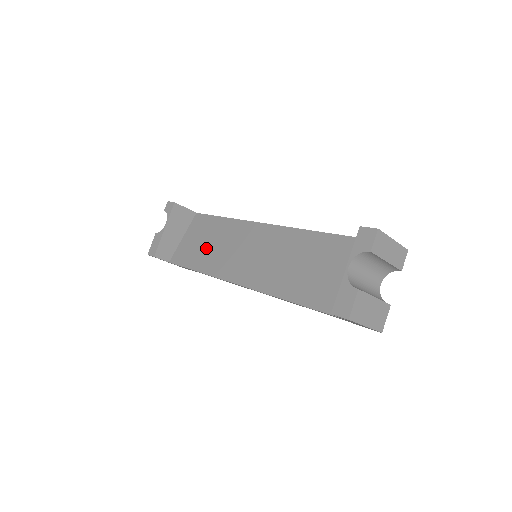
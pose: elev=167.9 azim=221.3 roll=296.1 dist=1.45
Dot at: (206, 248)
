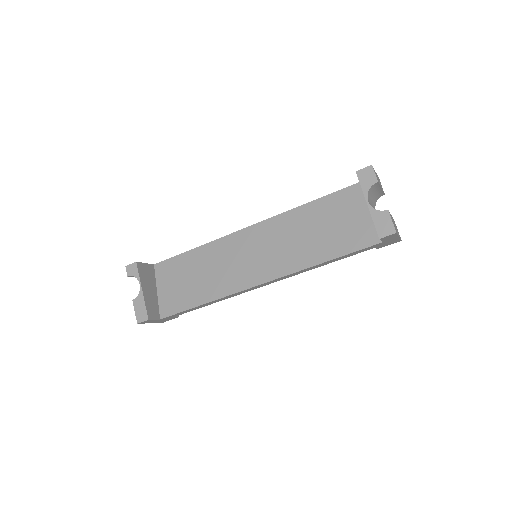
Dot at: (196, 282)
